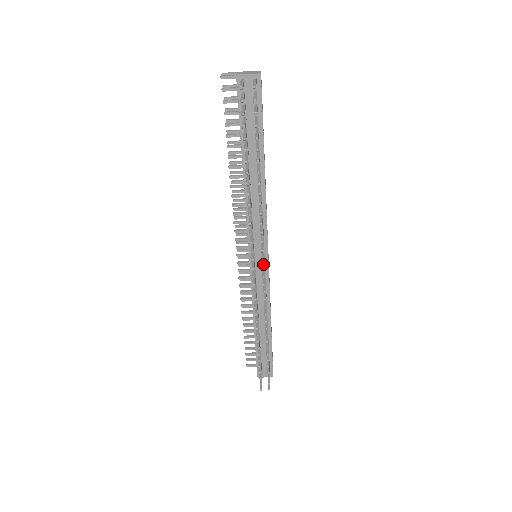
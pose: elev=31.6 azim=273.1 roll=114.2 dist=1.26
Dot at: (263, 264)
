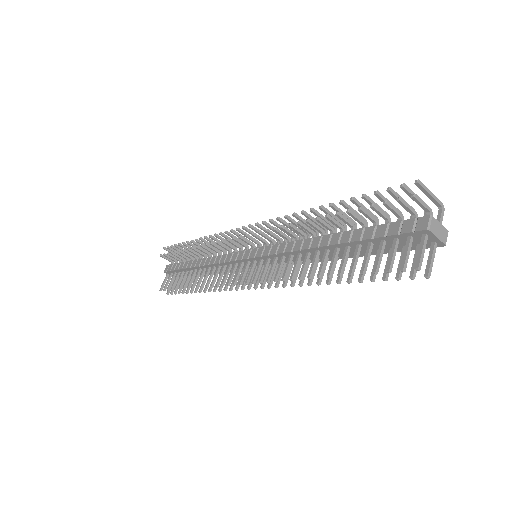
Dot at: (258, 283)
